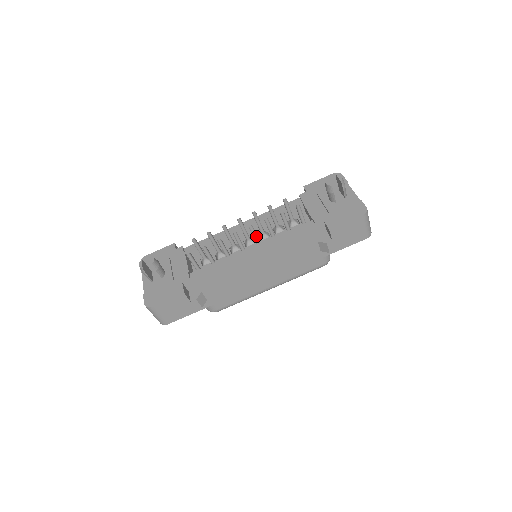
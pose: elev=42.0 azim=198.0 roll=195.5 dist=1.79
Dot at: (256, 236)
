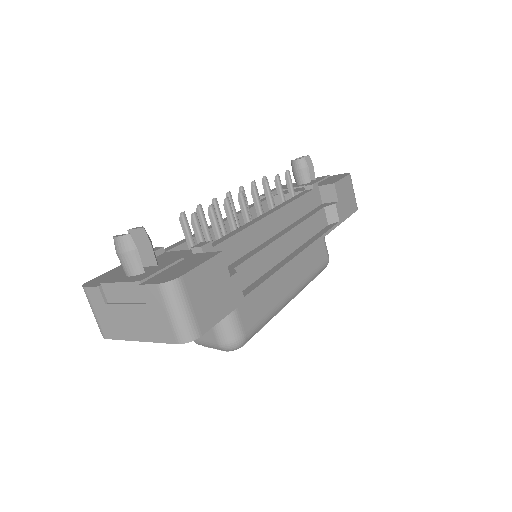
Dot at: (261, 205)
